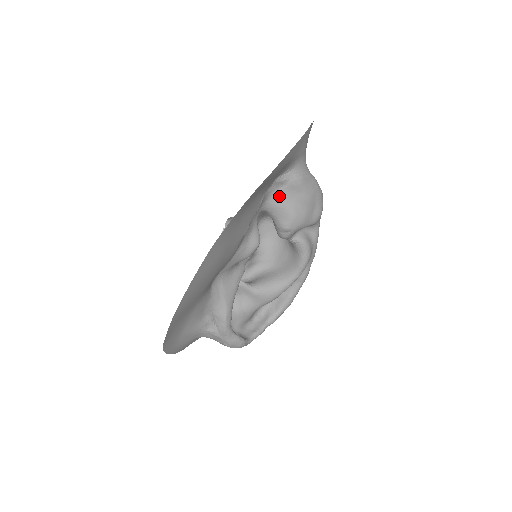
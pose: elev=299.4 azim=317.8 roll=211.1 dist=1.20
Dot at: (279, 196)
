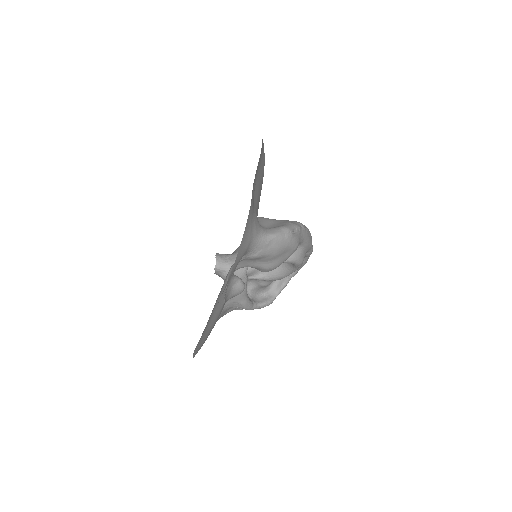
Dot at: (244, 263)
